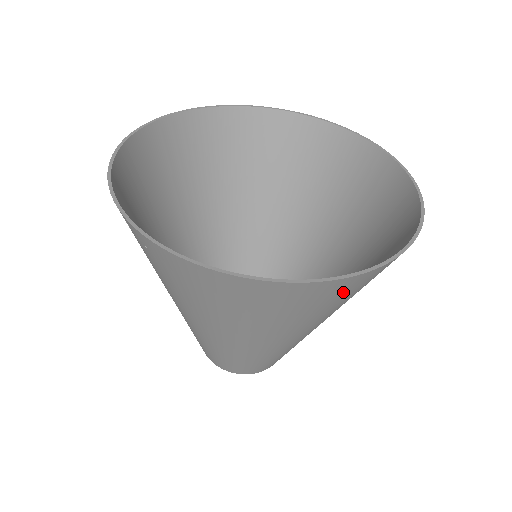
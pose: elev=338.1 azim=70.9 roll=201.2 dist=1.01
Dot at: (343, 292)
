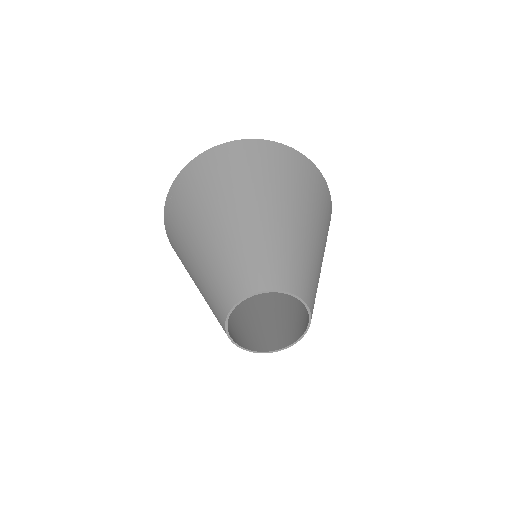
Dot at: (285, 159)
